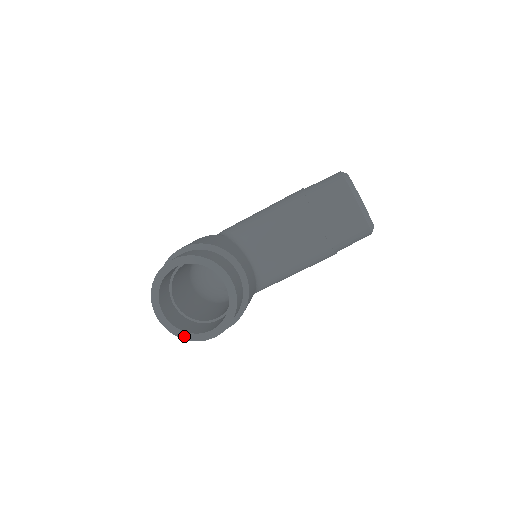
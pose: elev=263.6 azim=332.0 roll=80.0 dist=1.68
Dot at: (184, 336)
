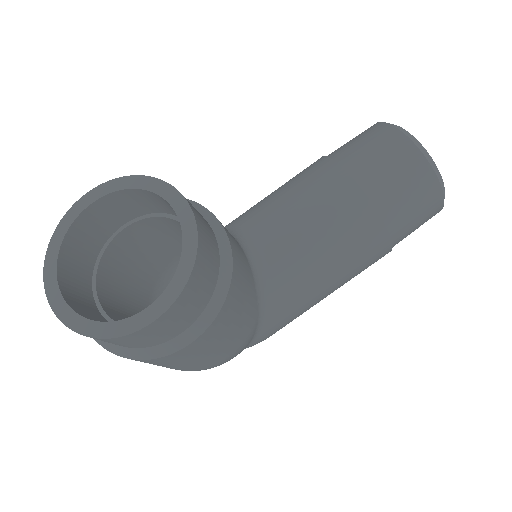
Dot at: (94, 331)
